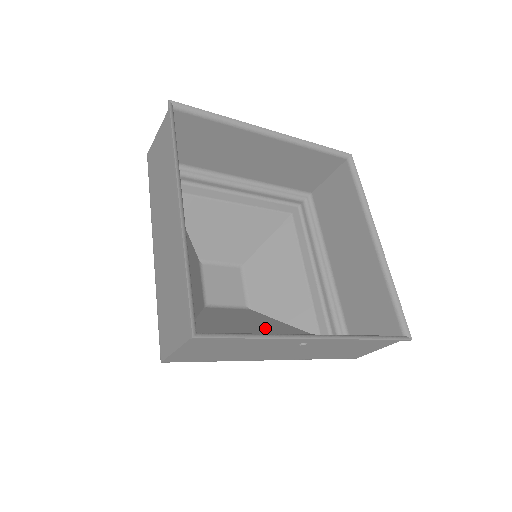
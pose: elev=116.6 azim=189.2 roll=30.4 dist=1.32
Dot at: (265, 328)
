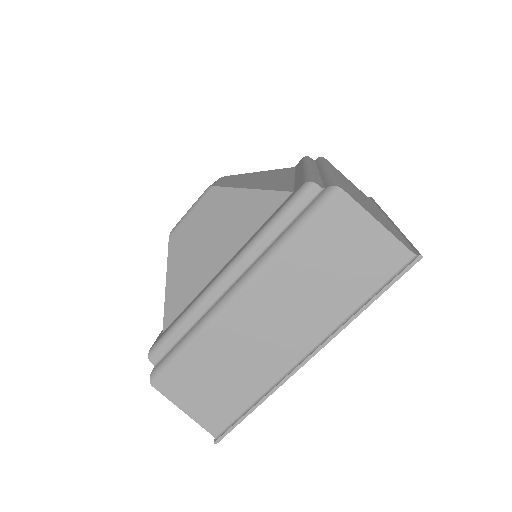
Dot at: occluded
